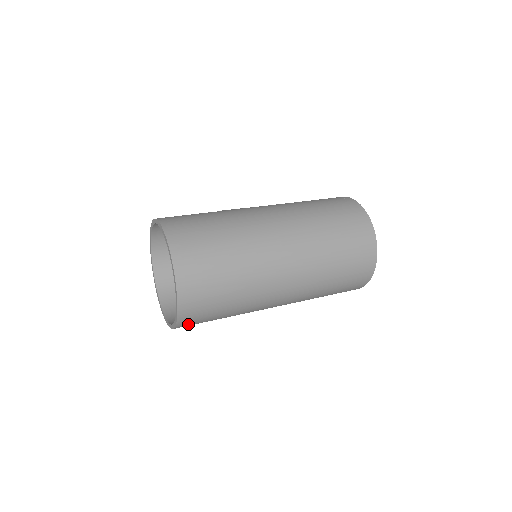
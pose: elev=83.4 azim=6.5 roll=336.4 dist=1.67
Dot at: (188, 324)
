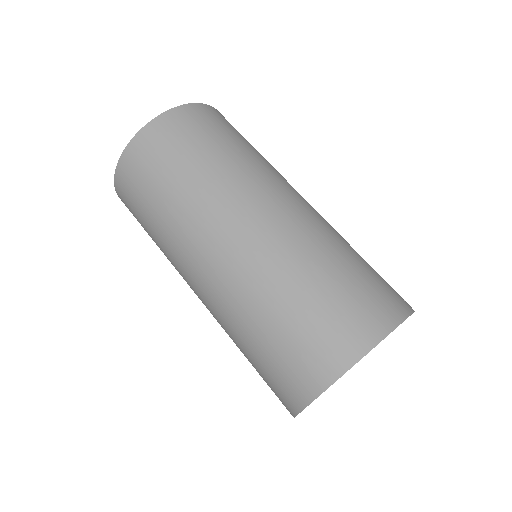
Dot at: (124, 191)
